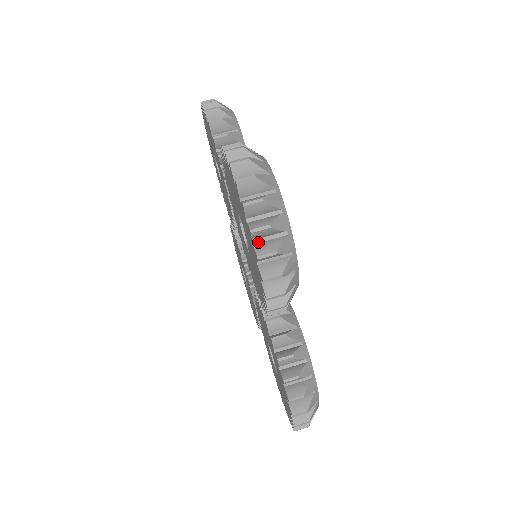
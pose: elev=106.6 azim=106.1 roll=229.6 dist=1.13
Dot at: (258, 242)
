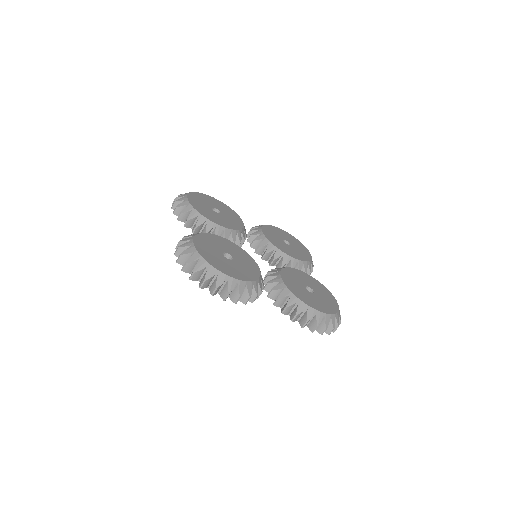
Dot at: occluded
